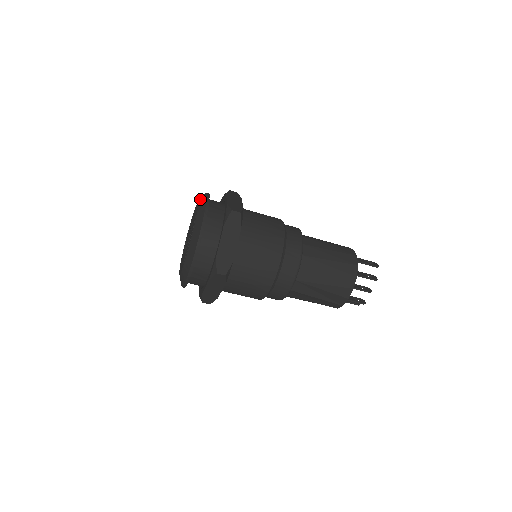
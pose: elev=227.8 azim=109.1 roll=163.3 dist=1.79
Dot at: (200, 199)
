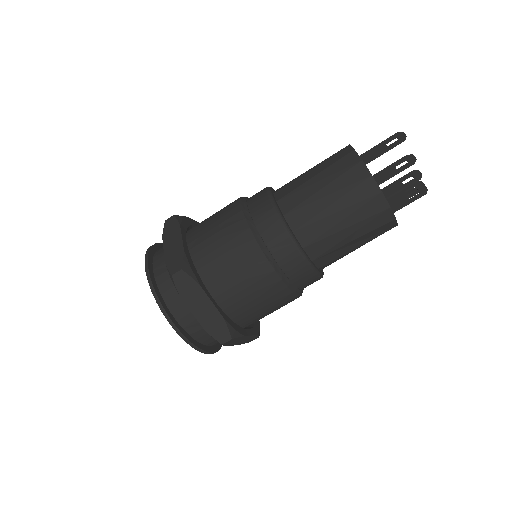
Dot at: occluded
